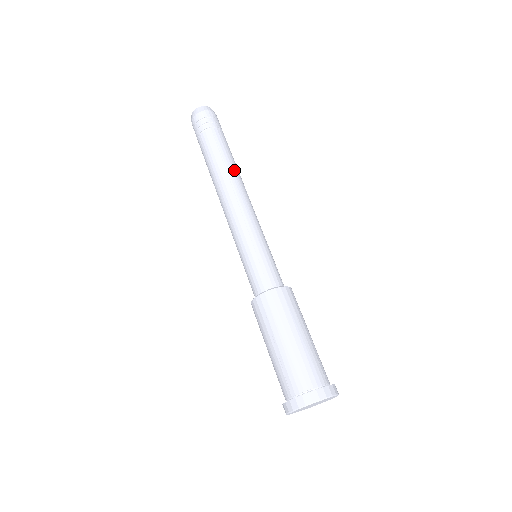
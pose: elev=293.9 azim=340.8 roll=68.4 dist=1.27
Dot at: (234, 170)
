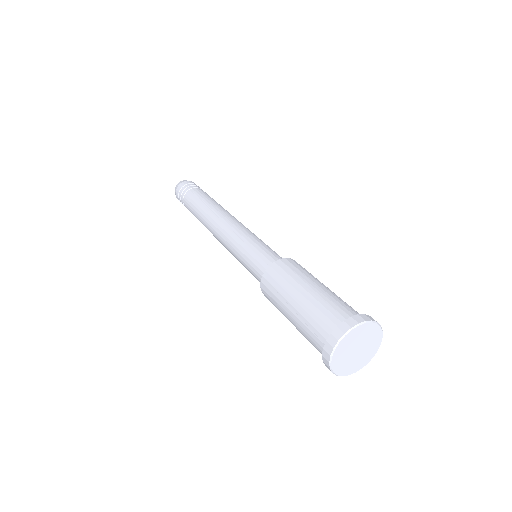
Dot at: (216, 205)
